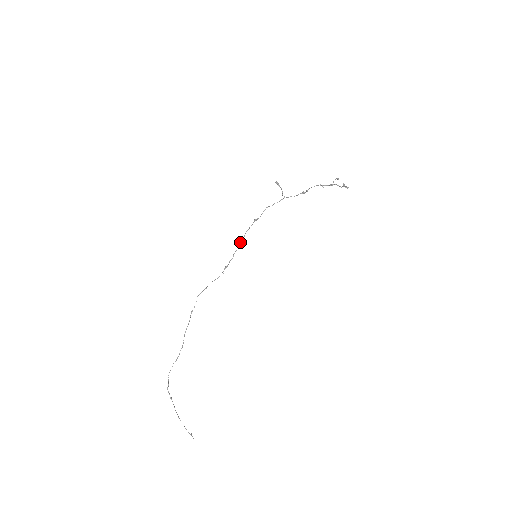
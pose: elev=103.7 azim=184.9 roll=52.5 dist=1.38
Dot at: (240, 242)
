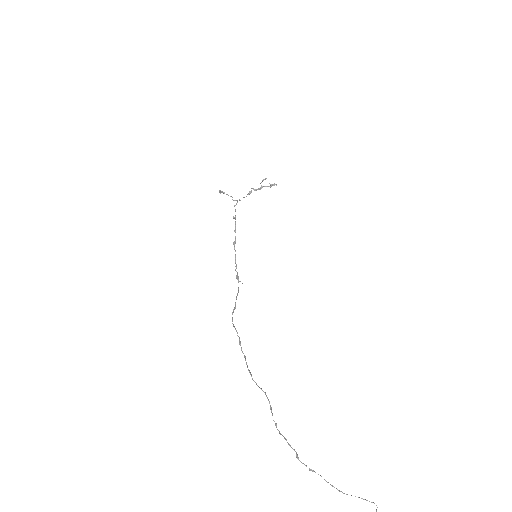
Dot at: (234, 245)
